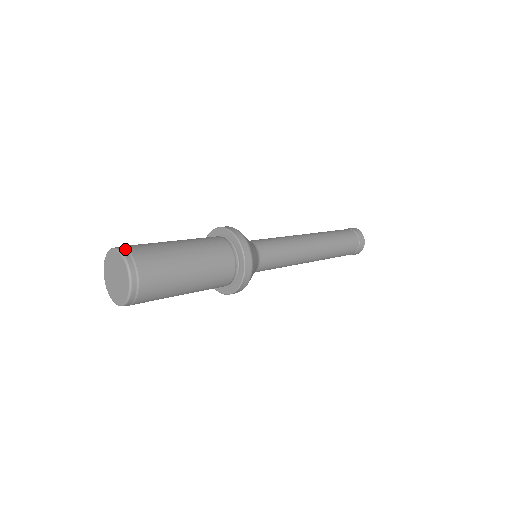
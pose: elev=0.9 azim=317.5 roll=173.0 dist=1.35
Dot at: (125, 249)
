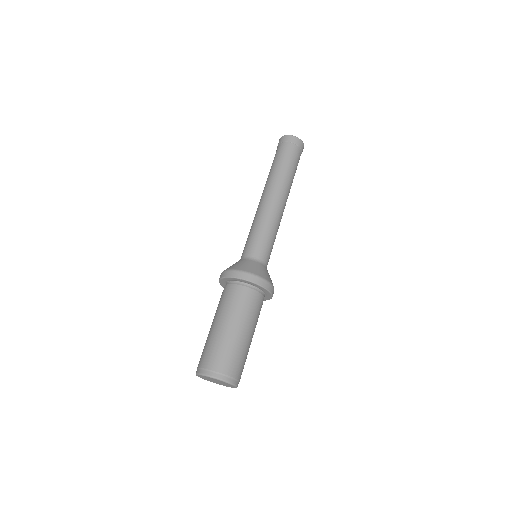
Dot at: (224, 376)
